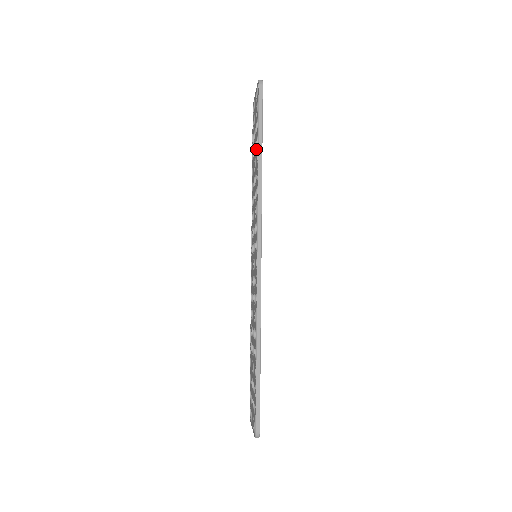
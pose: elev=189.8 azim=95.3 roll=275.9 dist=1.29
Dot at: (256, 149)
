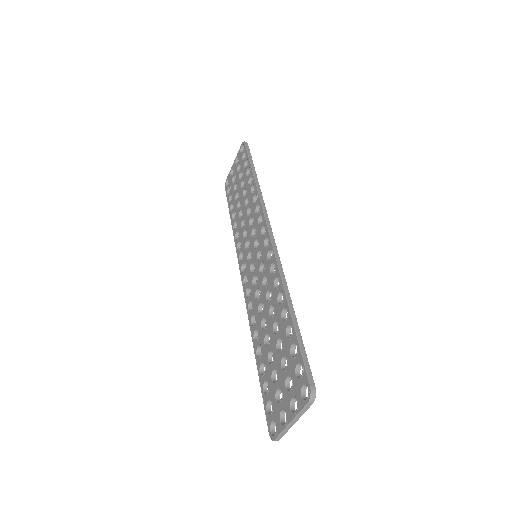
Dot at: (245, 182)
